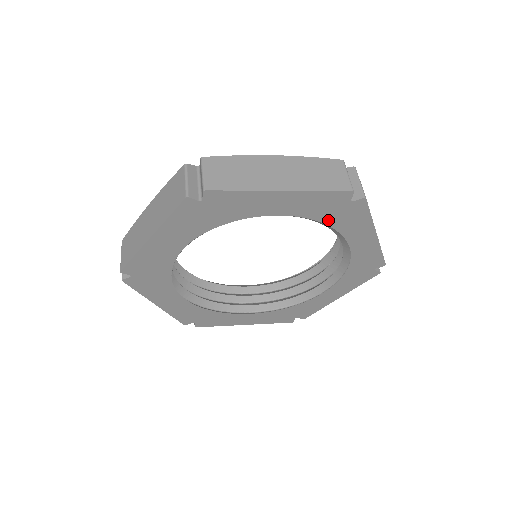
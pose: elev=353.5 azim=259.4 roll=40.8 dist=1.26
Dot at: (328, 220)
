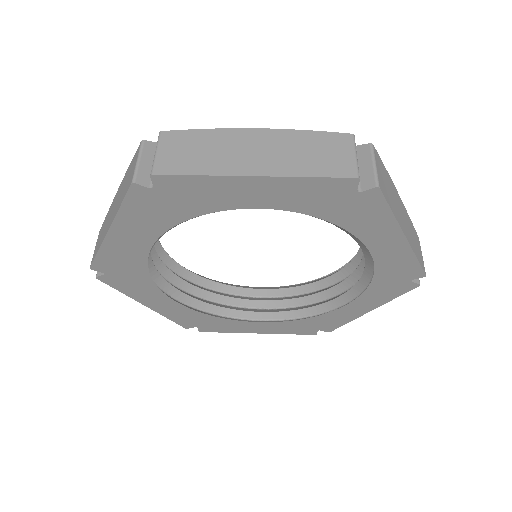
Dot at: (331, 216)
